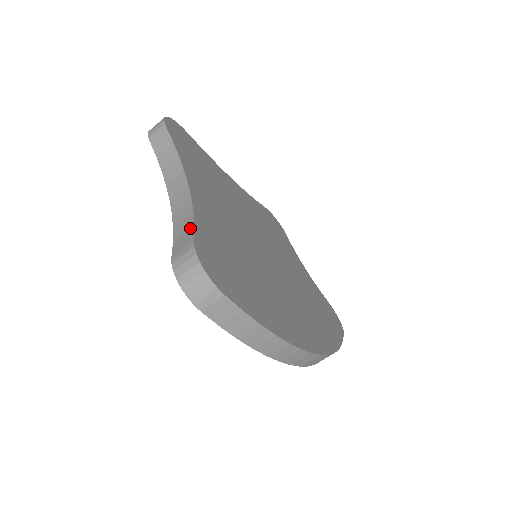
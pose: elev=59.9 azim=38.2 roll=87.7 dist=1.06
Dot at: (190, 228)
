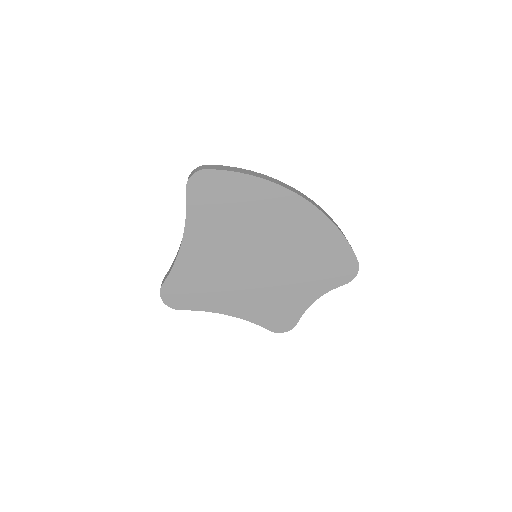
Dot at: occluded
